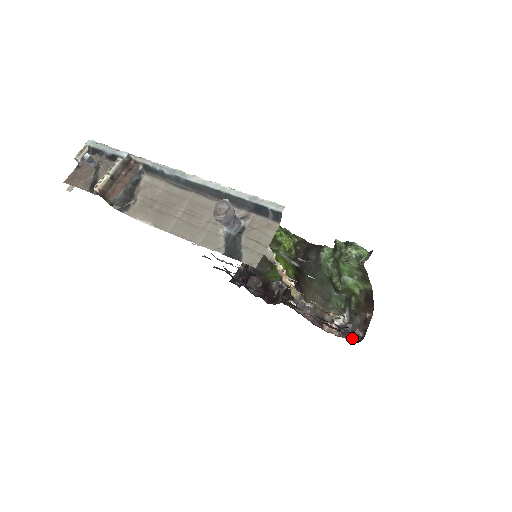
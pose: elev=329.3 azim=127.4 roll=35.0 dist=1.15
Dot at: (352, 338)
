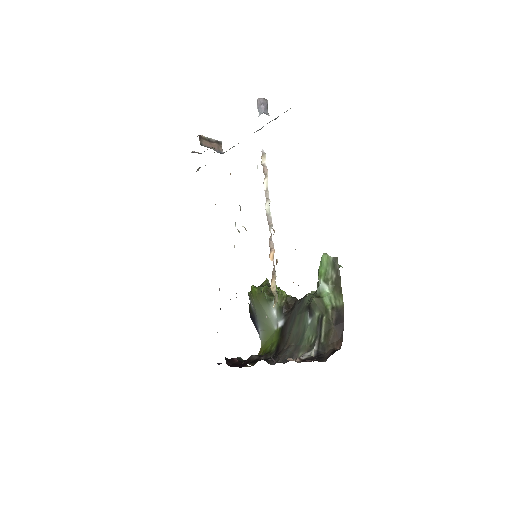
Dot at: occluded
